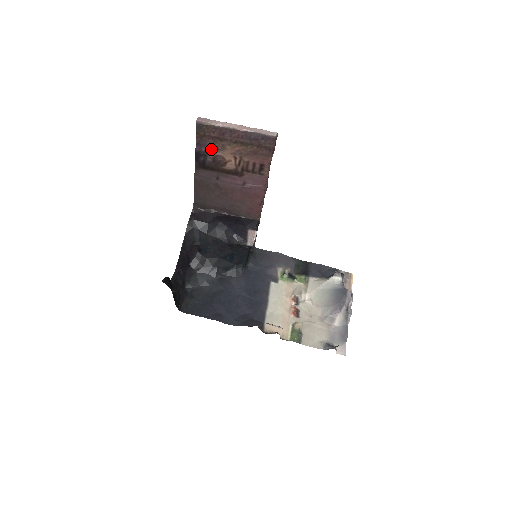
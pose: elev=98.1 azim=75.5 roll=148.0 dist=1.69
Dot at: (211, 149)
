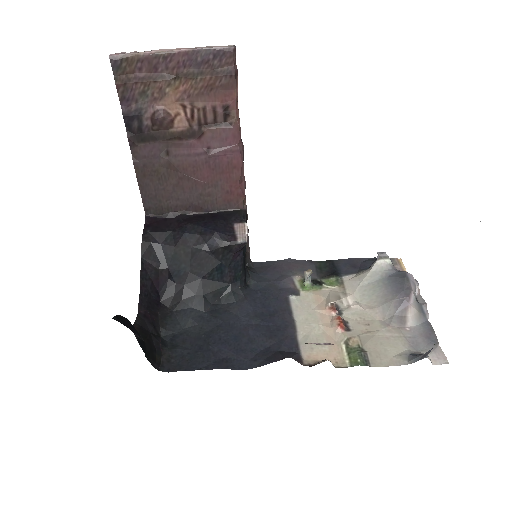
Dot at: (144, 102)
